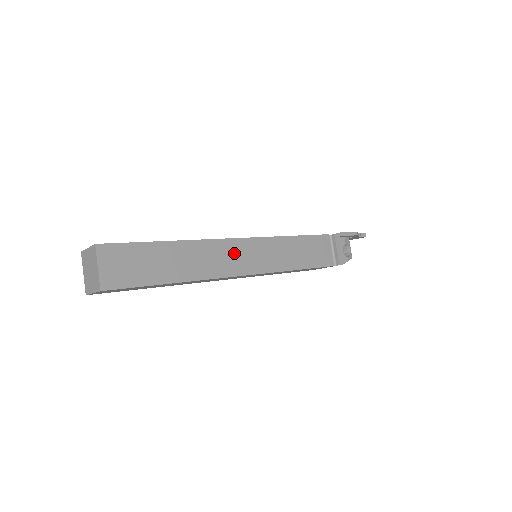
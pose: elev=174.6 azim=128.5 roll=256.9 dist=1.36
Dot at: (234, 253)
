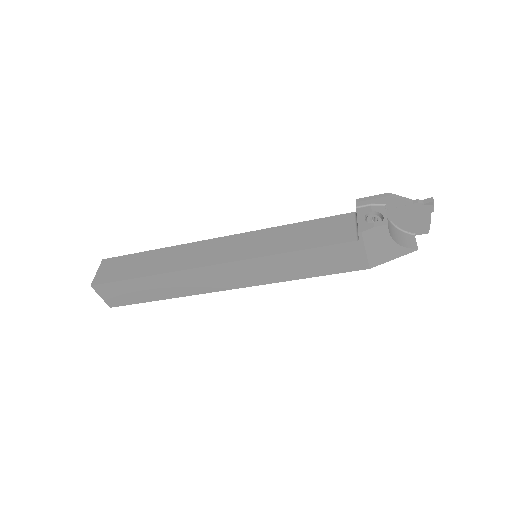
Dot at: (212, 249)
